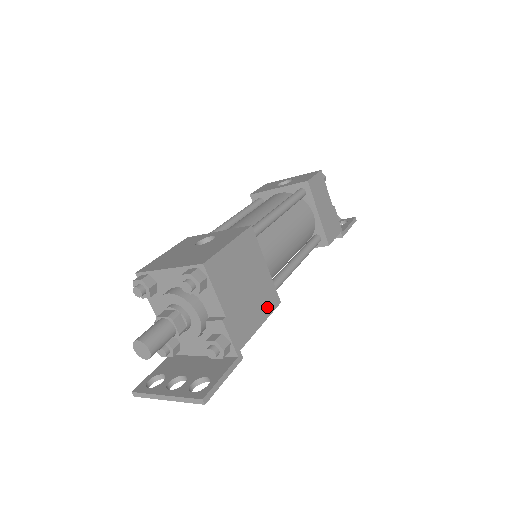
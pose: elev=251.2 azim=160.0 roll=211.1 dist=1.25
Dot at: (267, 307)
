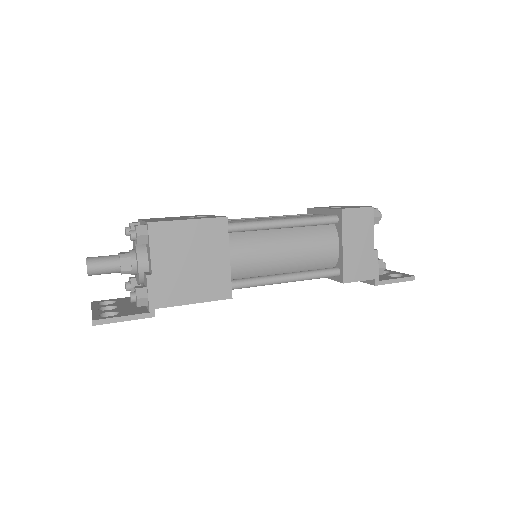
Dot at: (210, 293)
